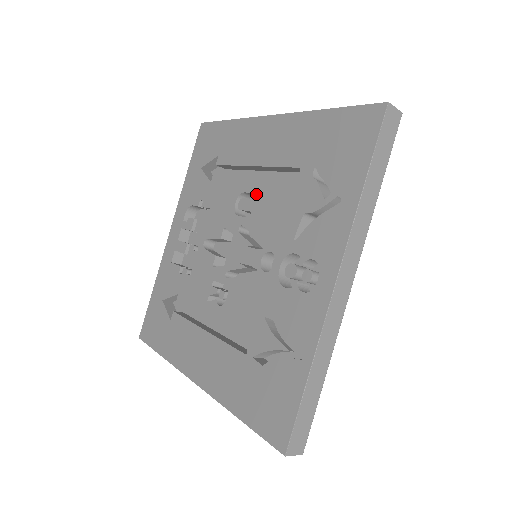
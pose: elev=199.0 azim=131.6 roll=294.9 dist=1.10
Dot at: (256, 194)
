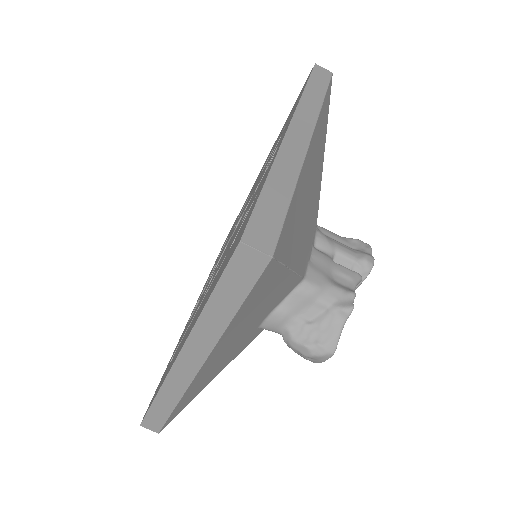
Dot at: occluded
